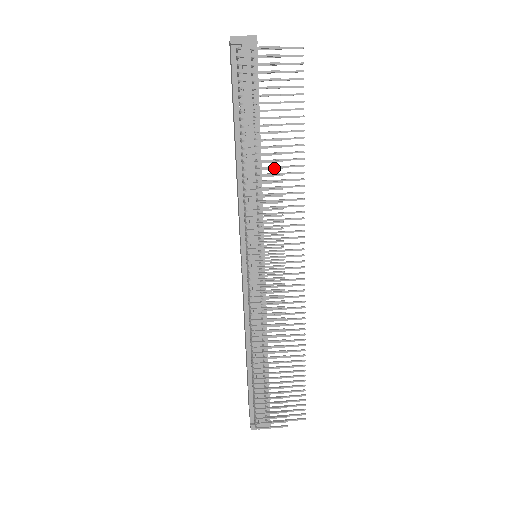
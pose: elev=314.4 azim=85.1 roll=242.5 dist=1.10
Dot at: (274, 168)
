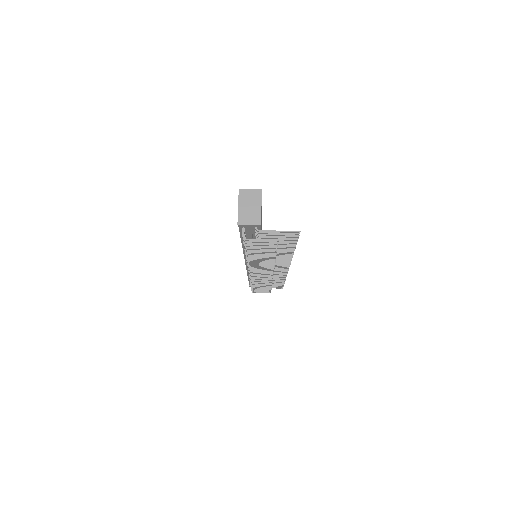
Dot at: (269, 262)
